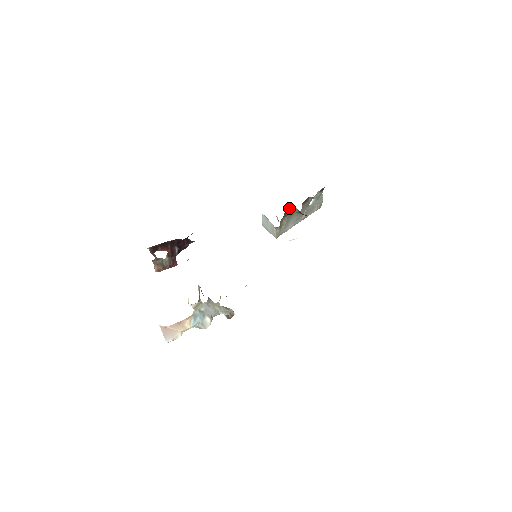
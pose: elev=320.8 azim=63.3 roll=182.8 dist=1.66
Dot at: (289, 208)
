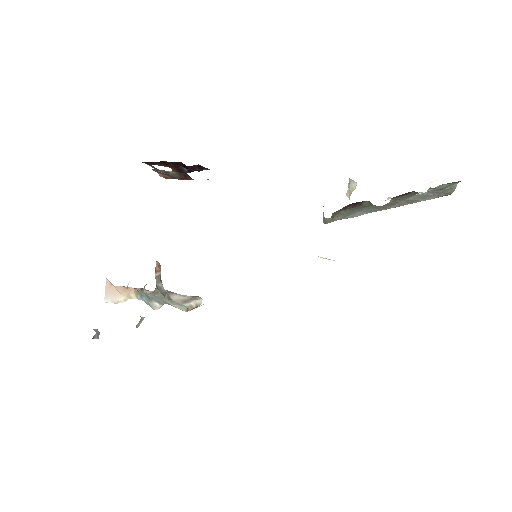
Dot at: occluded
